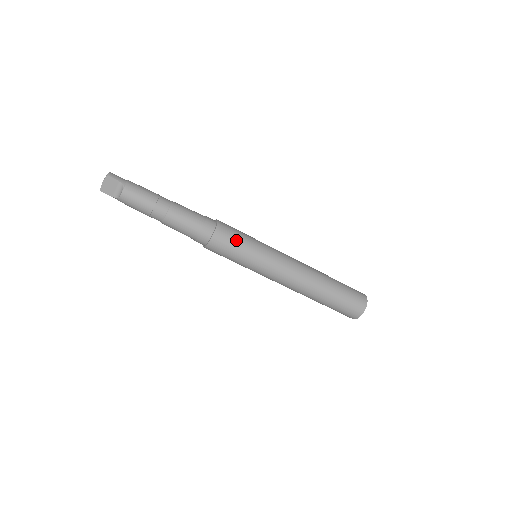
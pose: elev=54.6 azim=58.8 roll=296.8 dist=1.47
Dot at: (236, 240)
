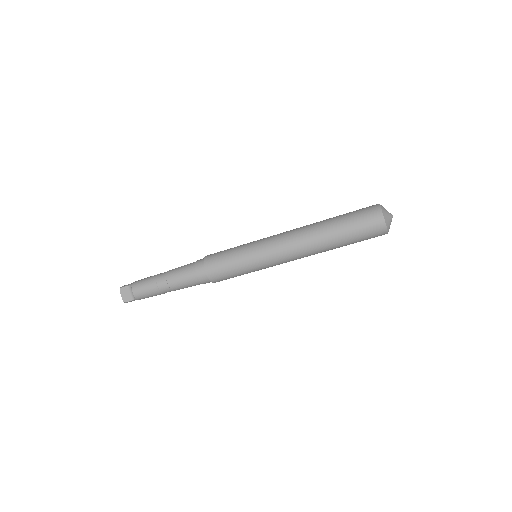
Dot at: (224, 255)
